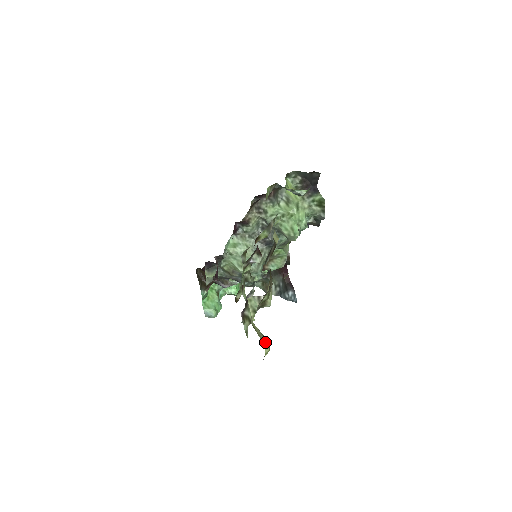
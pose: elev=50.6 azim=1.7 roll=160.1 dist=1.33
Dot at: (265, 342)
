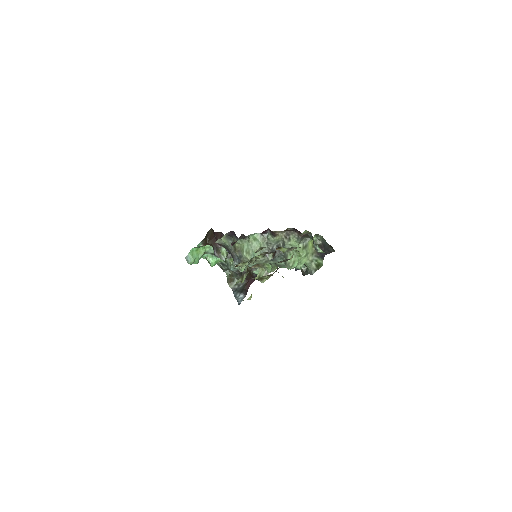
Dot at: occluded
